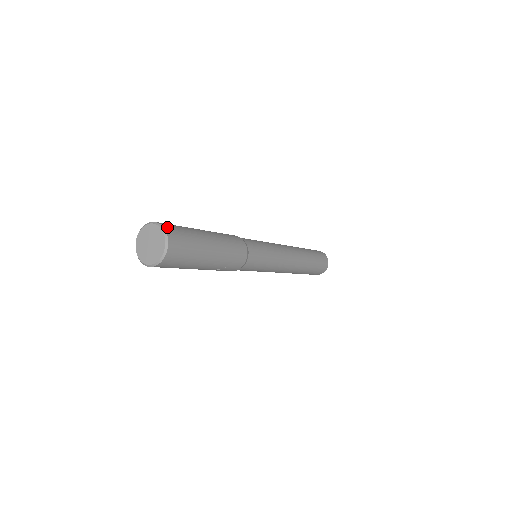
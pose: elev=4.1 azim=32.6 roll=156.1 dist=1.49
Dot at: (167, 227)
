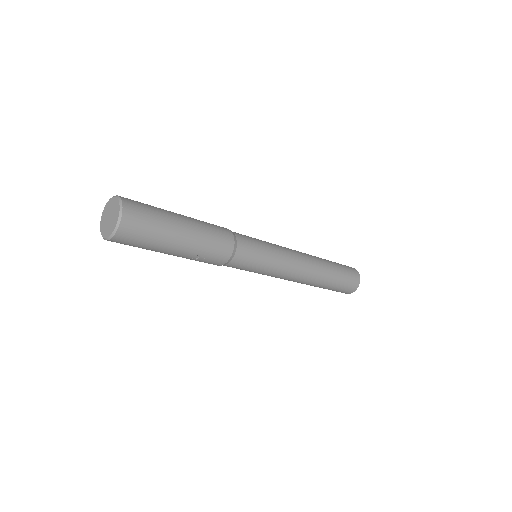
Dot at: (126, 200)
